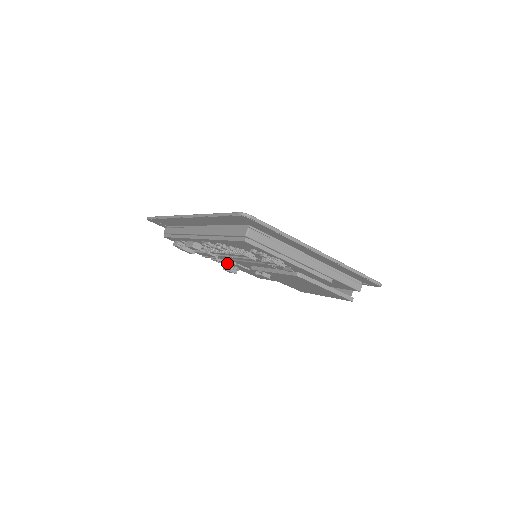
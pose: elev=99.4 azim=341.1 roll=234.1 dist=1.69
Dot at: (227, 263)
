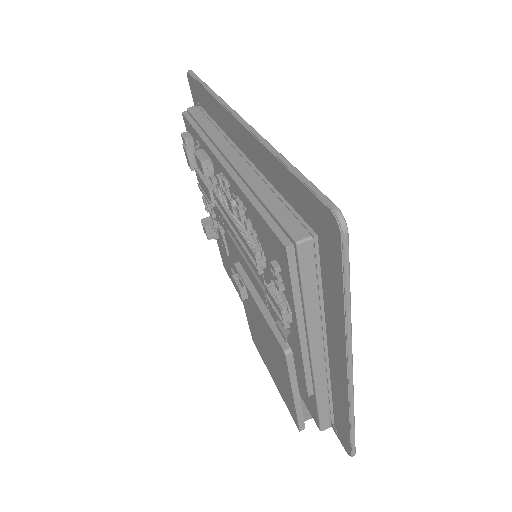
Dot at: (214, 220)
